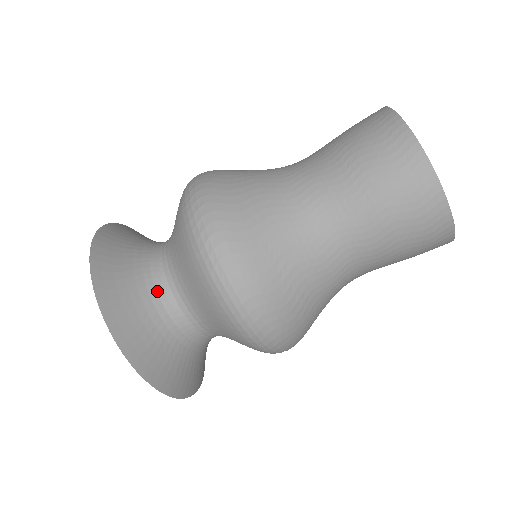
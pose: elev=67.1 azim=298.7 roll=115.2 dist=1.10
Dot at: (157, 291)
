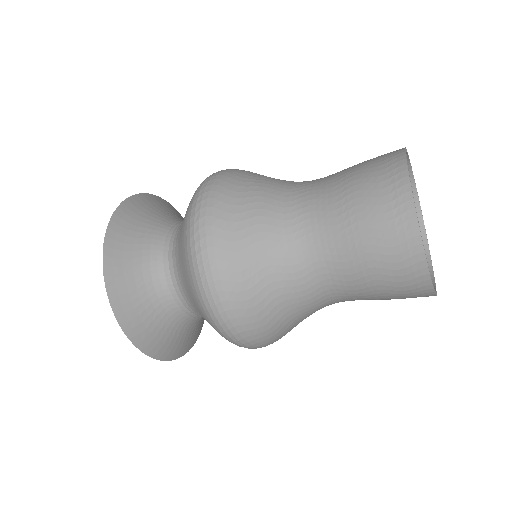
Dot at: (157, 262)
